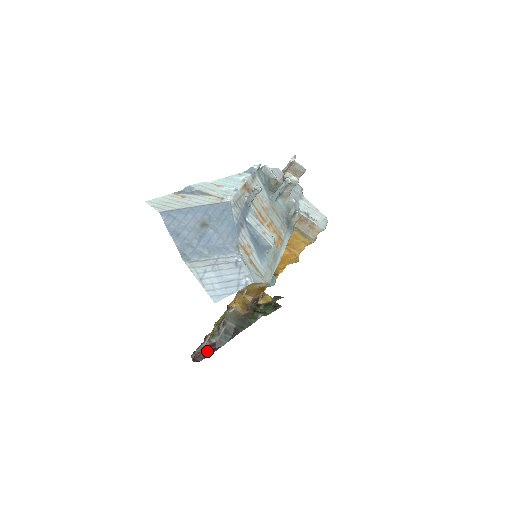
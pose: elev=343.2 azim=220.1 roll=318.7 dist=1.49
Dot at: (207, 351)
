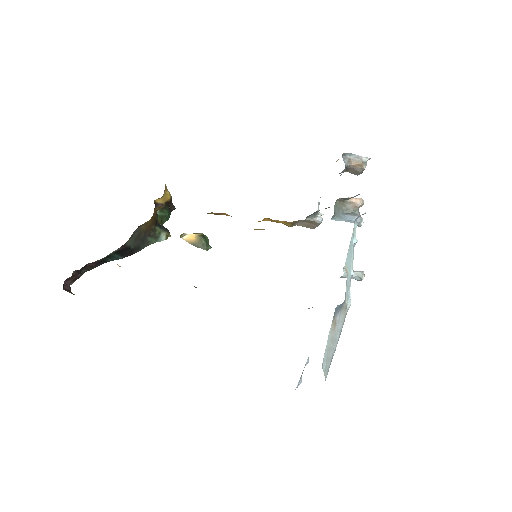
Dot at: (82, 270)
